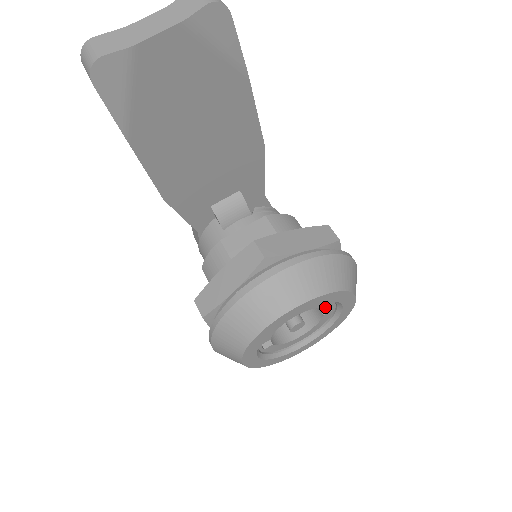
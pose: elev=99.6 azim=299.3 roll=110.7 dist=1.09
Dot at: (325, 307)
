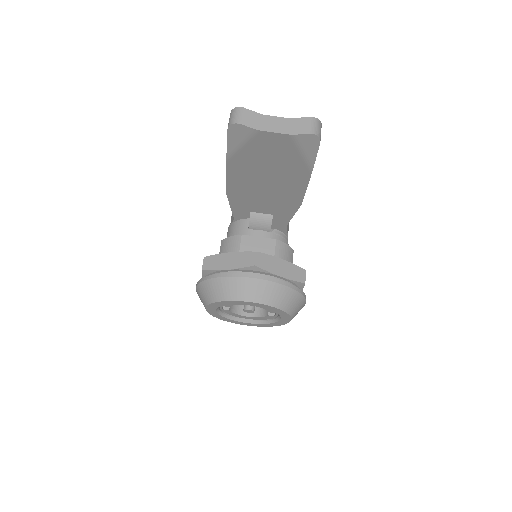
Dot at: (271, 312)
